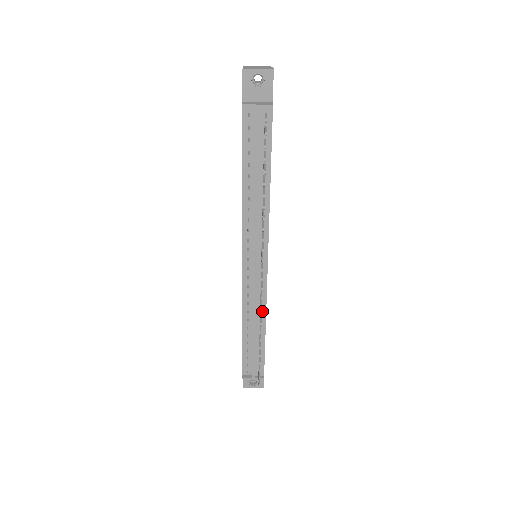
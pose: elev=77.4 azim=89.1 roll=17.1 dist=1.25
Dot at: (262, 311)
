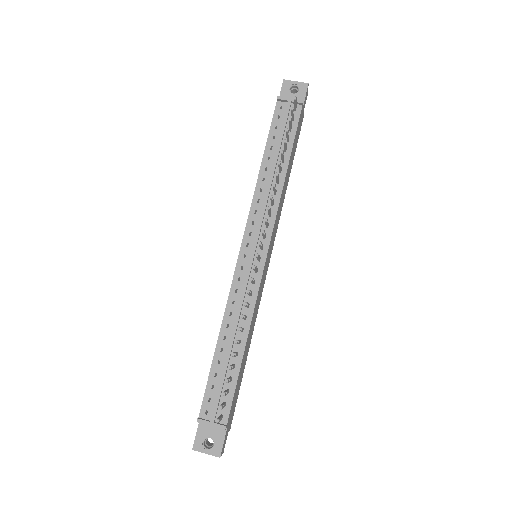
Dot at: (247, 317)
